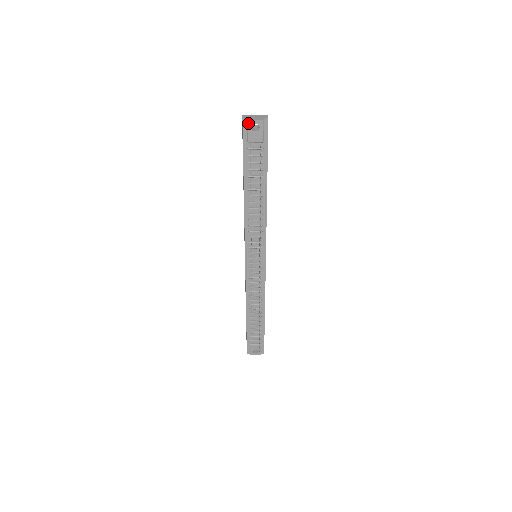
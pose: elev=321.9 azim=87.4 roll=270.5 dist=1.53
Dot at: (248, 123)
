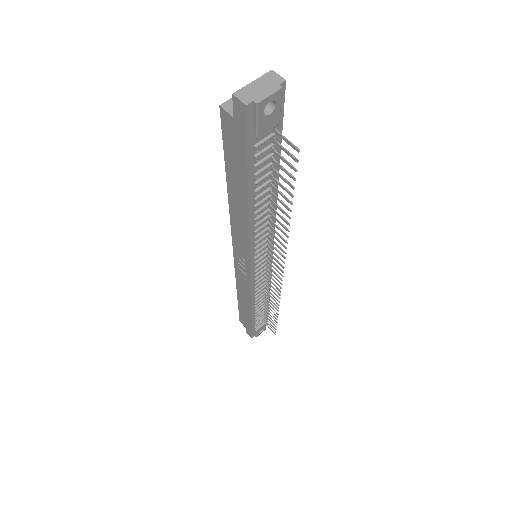
Dot at: (258, 108)
